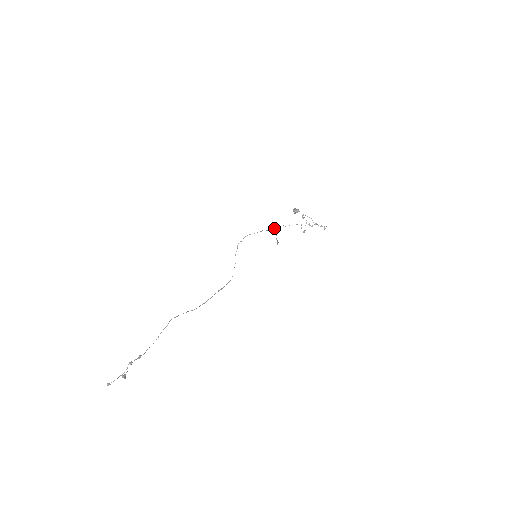
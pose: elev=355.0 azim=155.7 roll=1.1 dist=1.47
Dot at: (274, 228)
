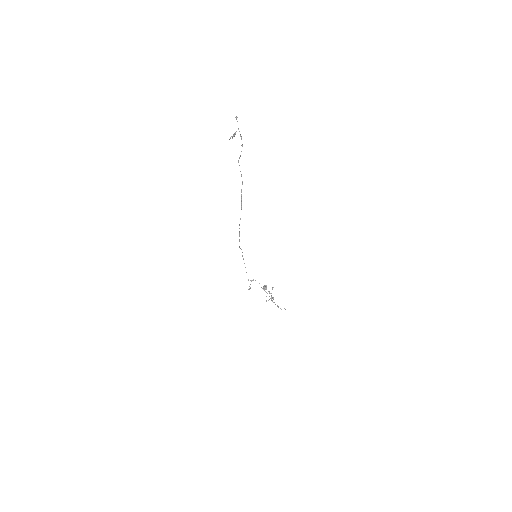
Dot at: (250, 280)
